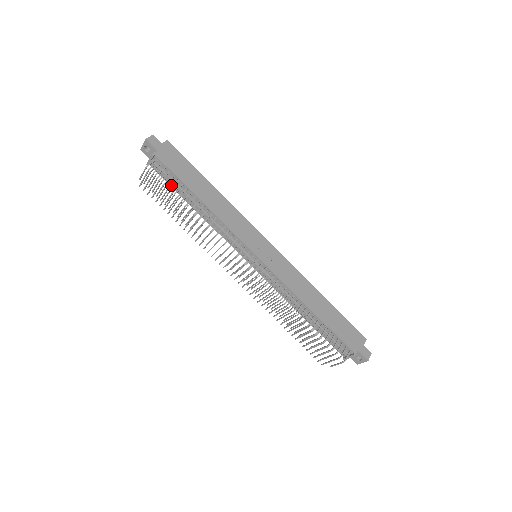
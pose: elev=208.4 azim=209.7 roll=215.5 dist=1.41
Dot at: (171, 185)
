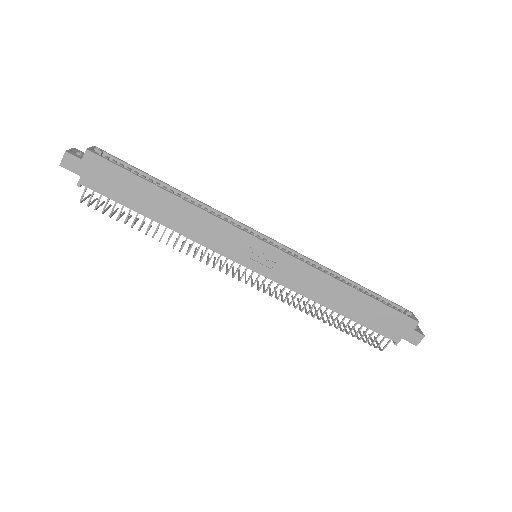
Dot at: (117, 217)
